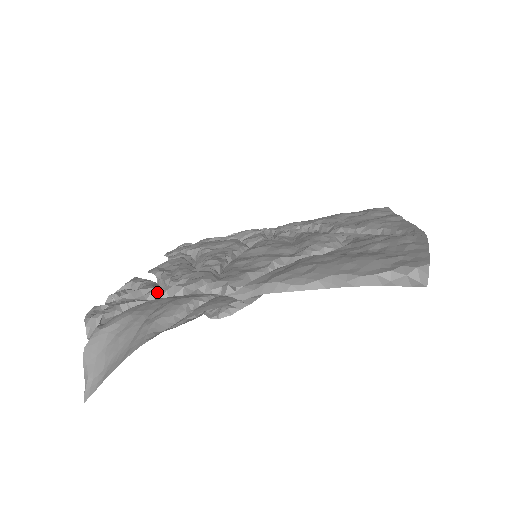
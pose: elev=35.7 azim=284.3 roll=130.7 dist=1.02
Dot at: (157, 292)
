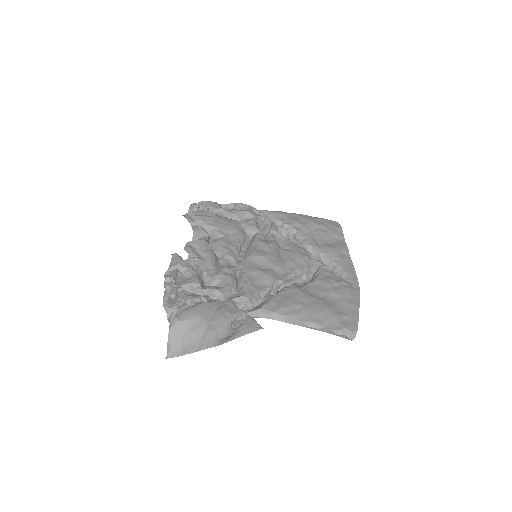
Dot at: (204, 290)
